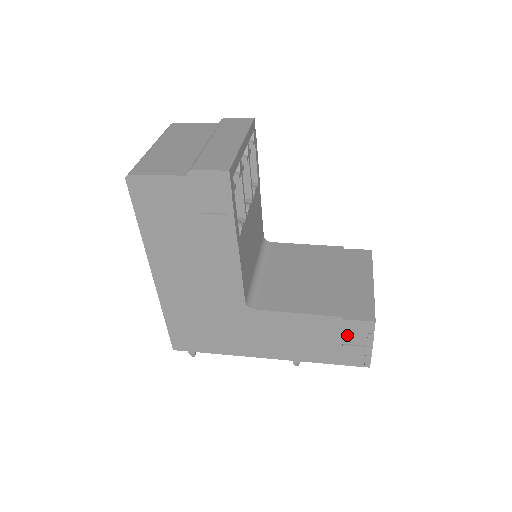
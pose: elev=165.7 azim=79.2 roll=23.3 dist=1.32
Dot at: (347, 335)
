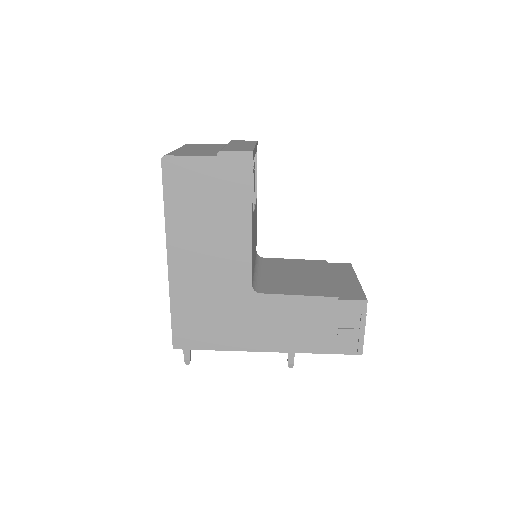
Dot at: (342, 318)
